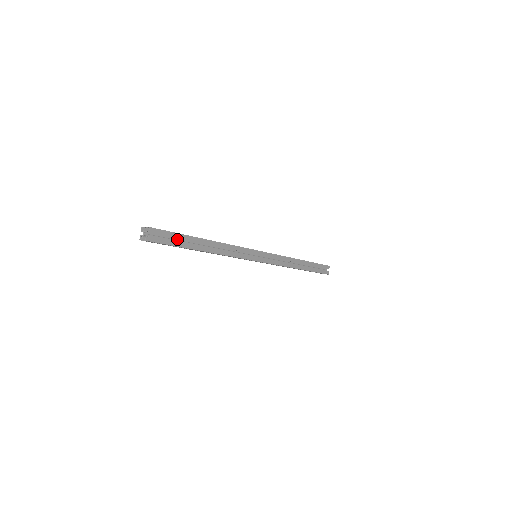
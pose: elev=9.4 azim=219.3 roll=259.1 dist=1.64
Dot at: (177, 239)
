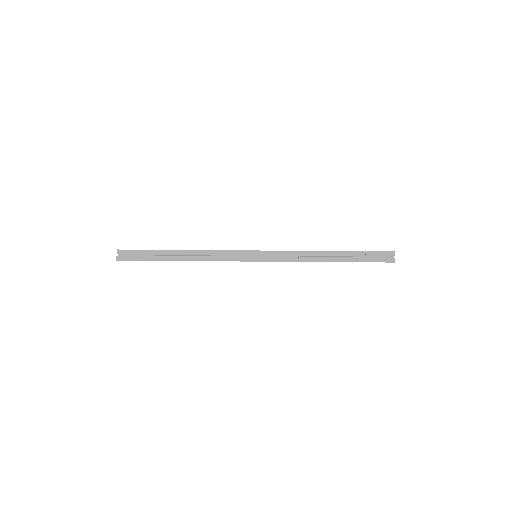
Dot at: (150, 254)
